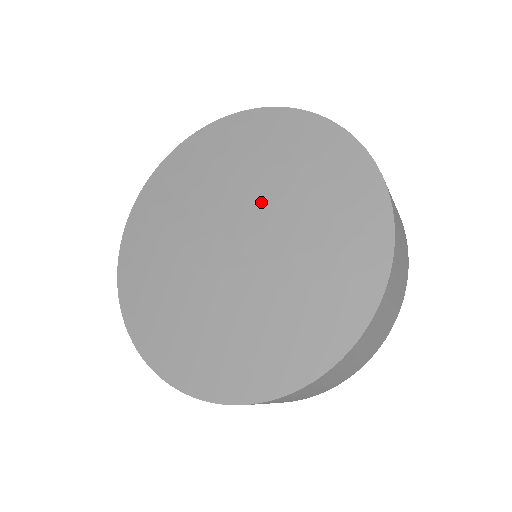
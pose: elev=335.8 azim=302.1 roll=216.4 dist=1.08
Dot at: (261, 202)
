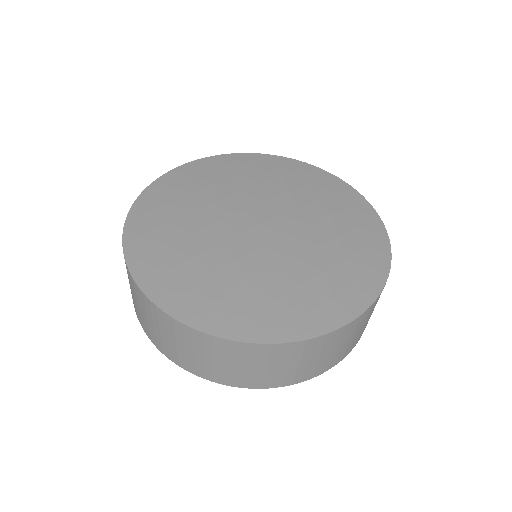
Dot at: (298, 218)
